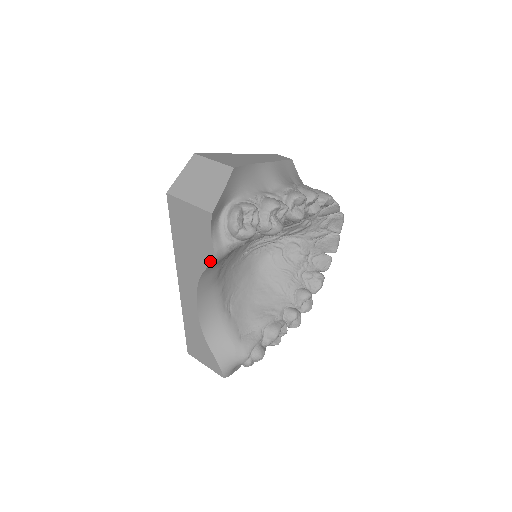
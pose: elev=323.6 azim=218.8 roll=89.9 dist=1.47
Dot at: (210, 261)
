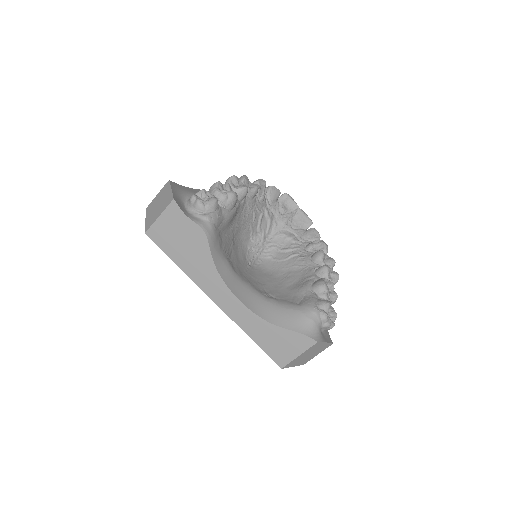
Dot at: (206, 239)
